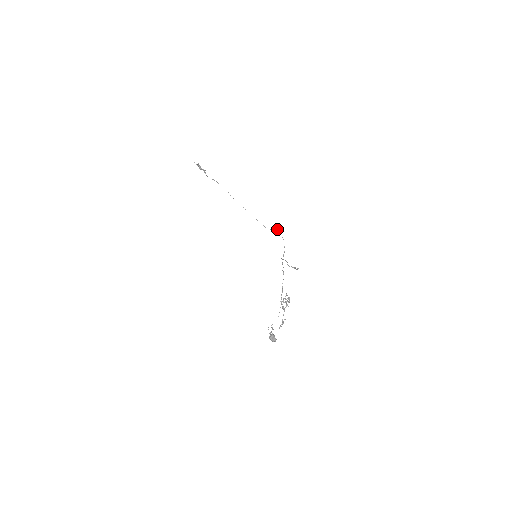
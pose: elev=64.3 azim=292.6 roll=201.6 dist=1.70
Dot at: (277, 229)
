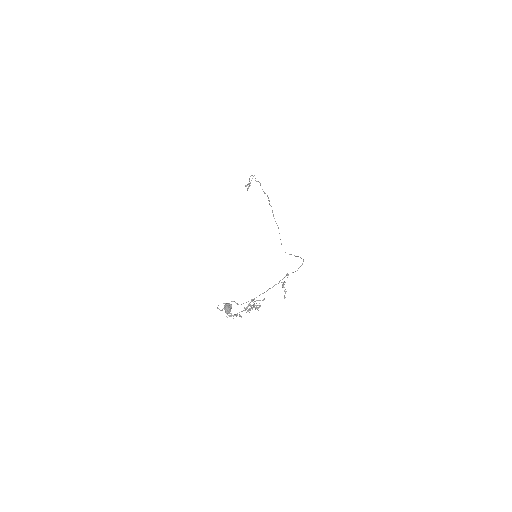
Dot at: occluded
